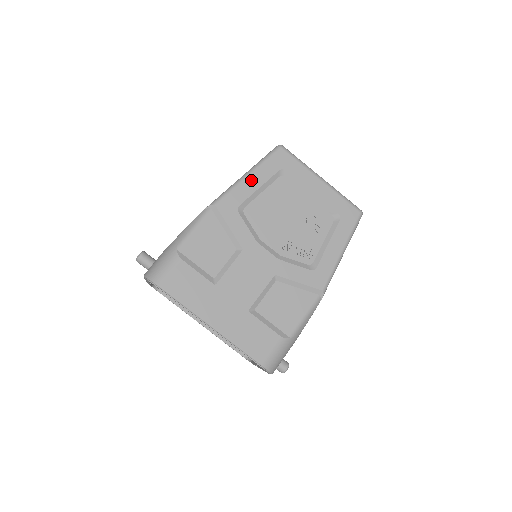
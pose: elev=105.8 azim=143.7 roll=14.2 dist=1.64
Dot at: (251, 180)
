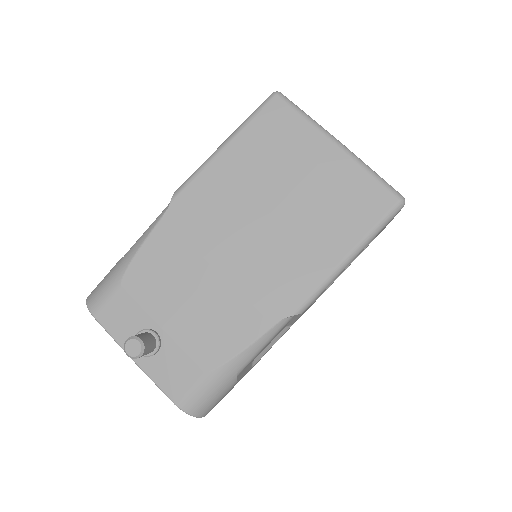
Dot at: occluded
